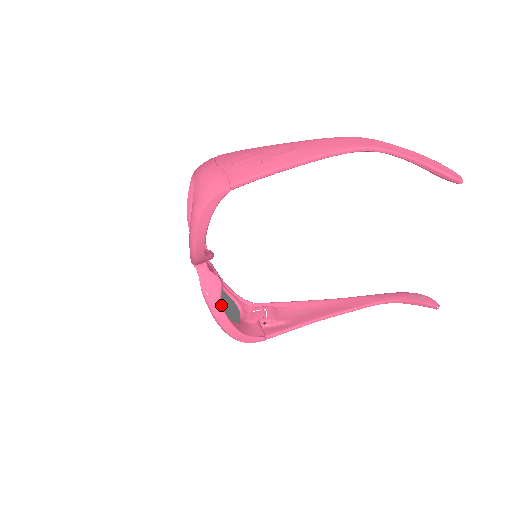
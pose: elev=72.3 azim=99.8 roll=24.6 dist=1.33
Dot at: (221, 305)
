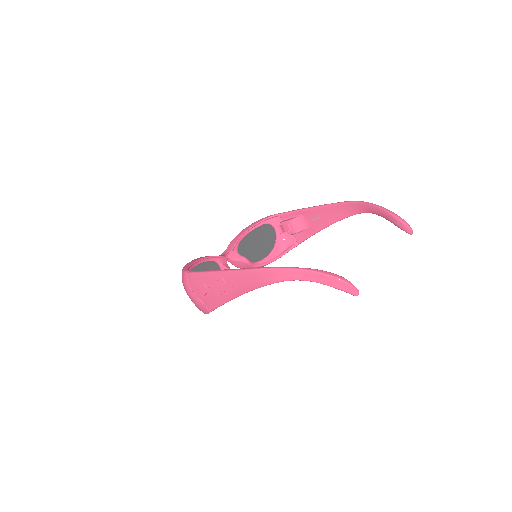
Dot at: (256, 267)
